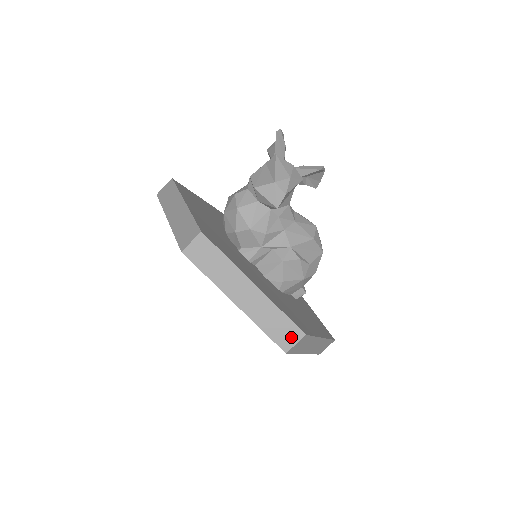
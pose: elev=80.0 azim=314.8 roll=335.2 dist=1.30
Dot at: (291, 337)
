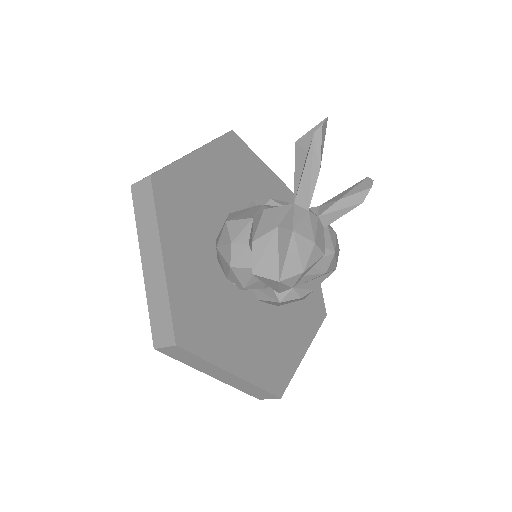
Dot at: (266, 396)
